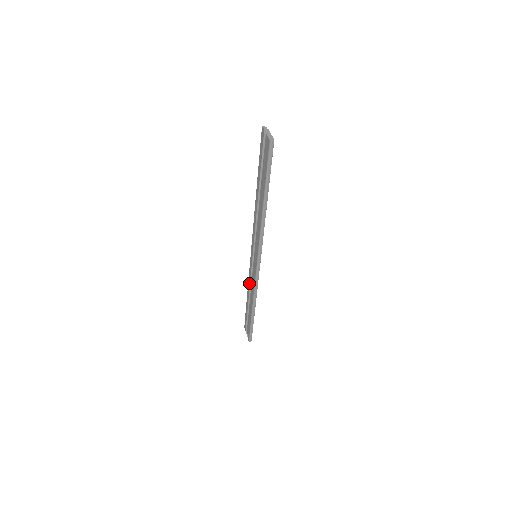
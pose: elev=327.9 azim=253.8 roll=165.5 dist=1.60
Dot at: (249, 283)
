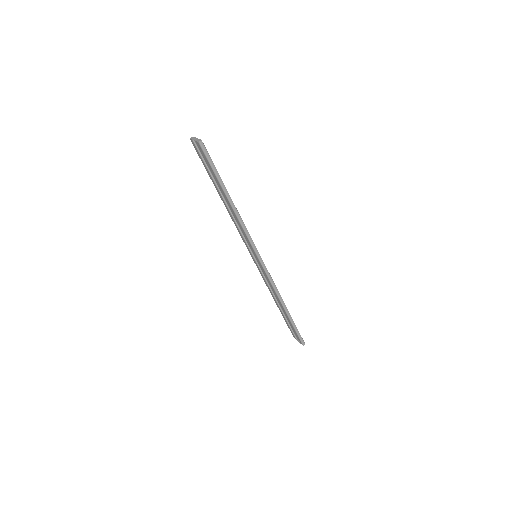
Dot at: (268, 288)
